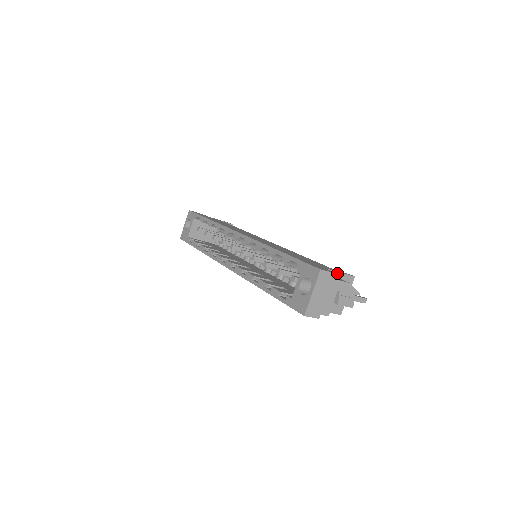
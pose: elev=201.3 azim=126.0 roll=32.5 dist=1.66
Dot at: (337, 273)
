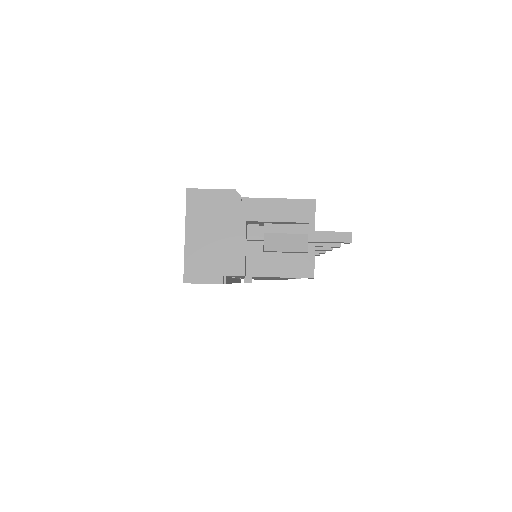
Dot at: (268, 201)
